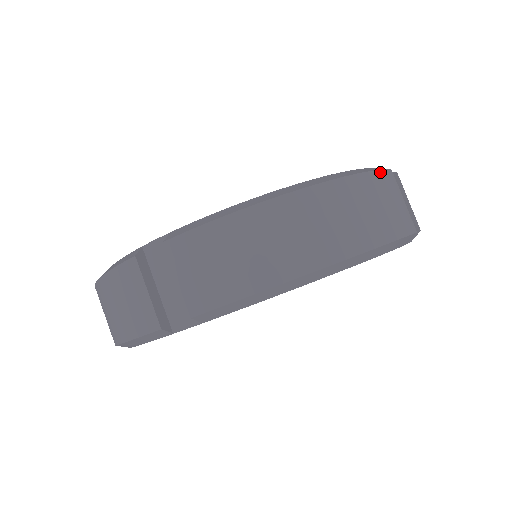
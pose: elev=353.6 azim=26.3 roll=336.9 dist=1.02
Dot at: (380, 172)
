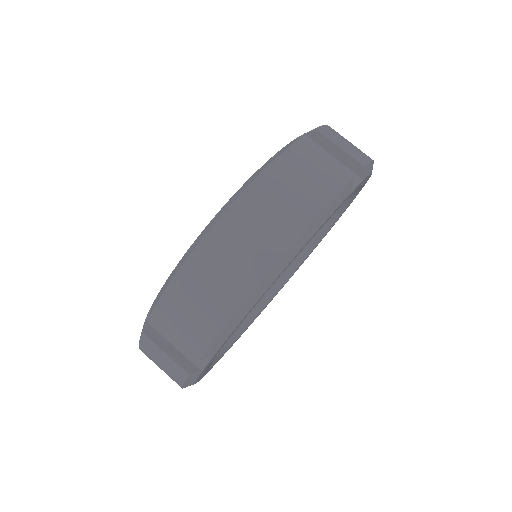
Dot at: (285, 153)
